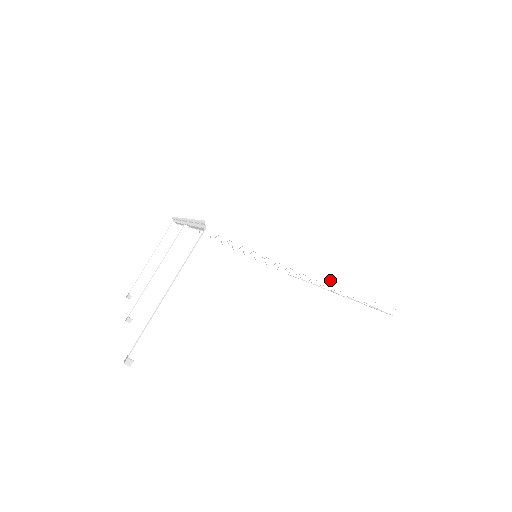
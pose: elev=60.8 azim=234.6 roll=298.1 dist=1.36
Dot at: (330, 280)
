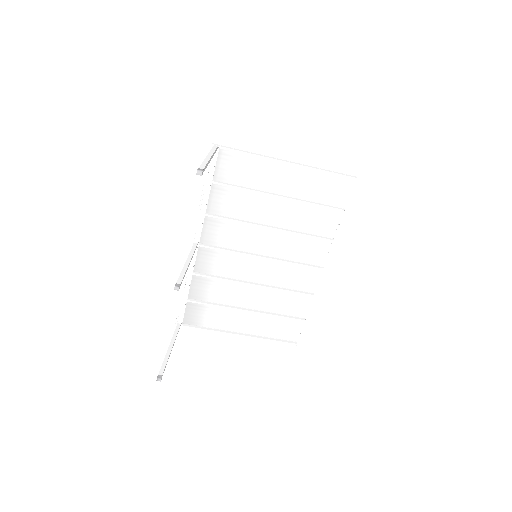
Dot at: (302, 164)
